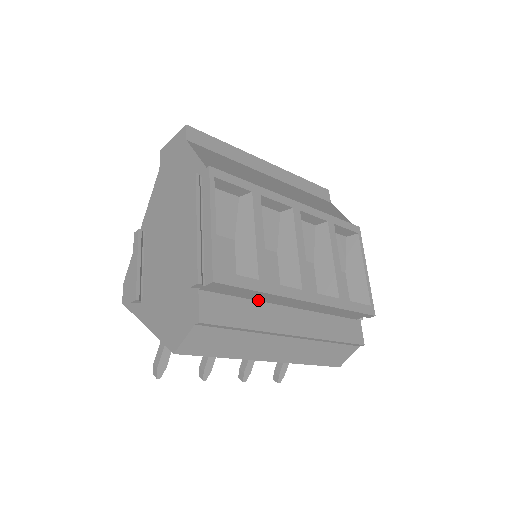
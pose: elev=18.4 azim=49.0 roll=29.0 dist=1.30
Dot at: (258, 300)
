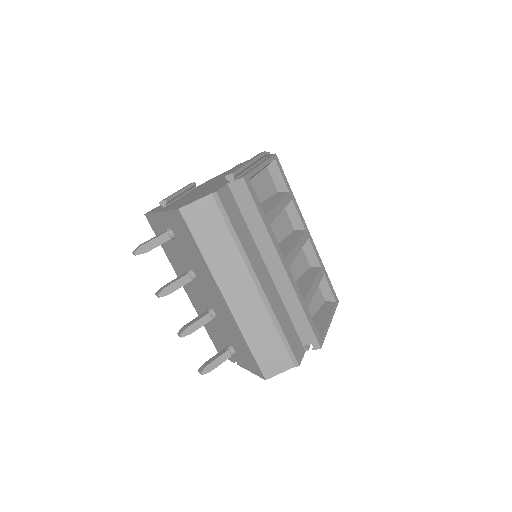
Dot at: (253, 237)
